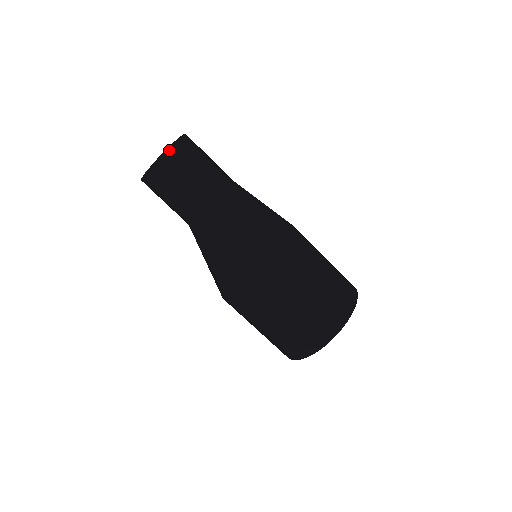
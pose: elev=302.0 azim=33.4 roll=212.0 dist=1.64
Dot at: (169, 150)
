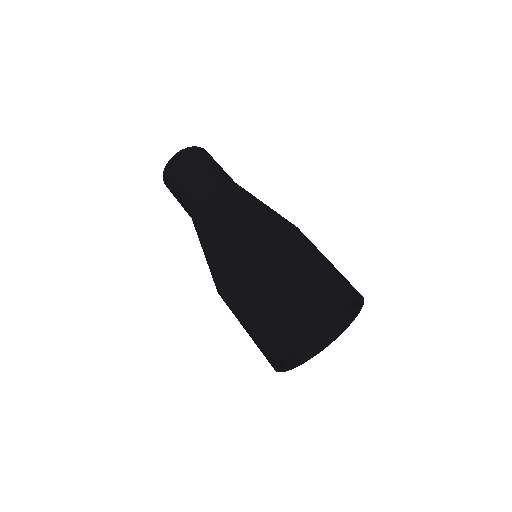
Dot at: (175, 156)
